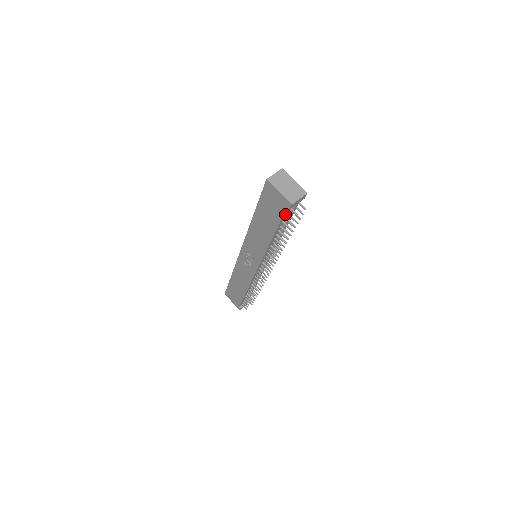
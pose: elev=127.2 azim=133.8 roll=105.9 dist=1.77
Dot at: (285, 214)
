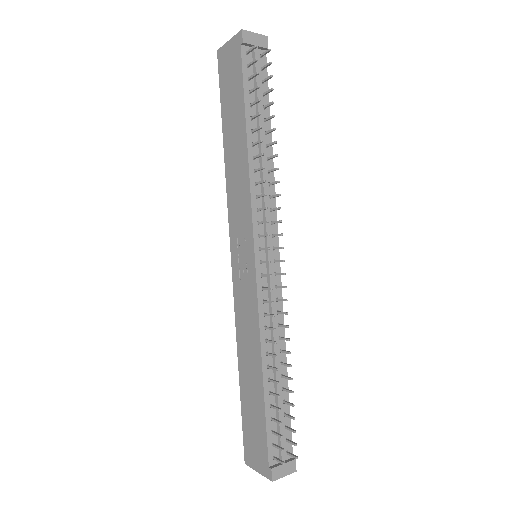
Dot at: (246, 69)
